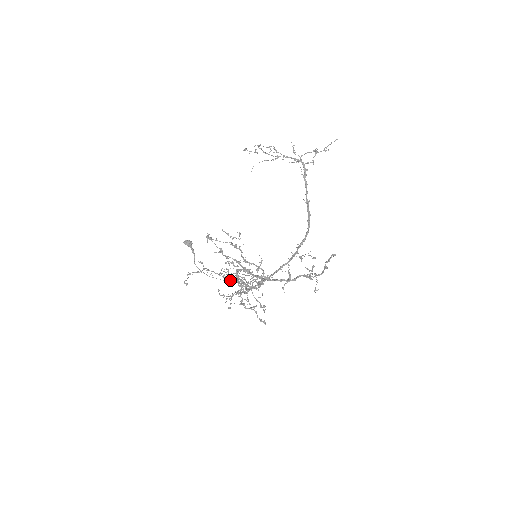
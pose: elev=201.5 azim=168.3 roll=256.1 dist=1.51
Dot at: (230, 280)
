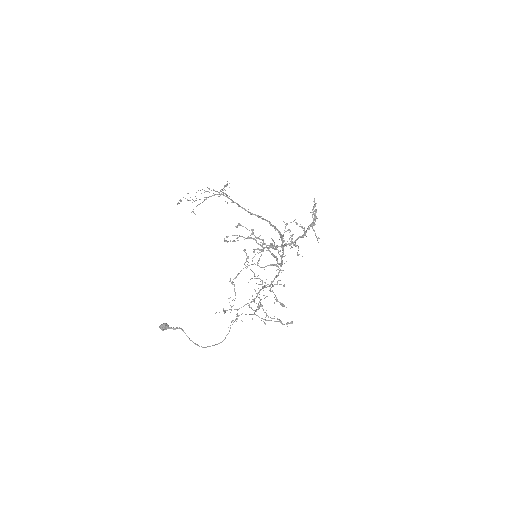
Dot at: (264, 269)
